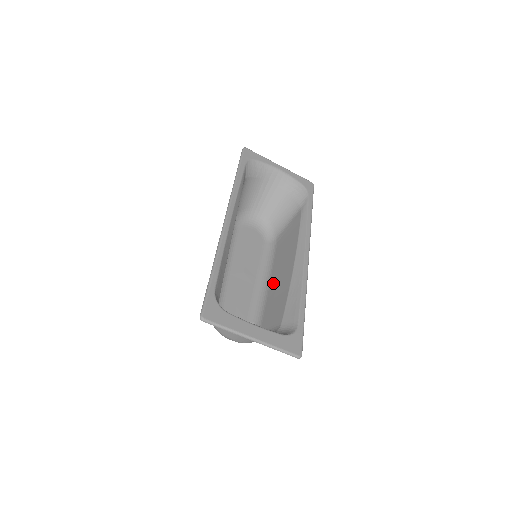
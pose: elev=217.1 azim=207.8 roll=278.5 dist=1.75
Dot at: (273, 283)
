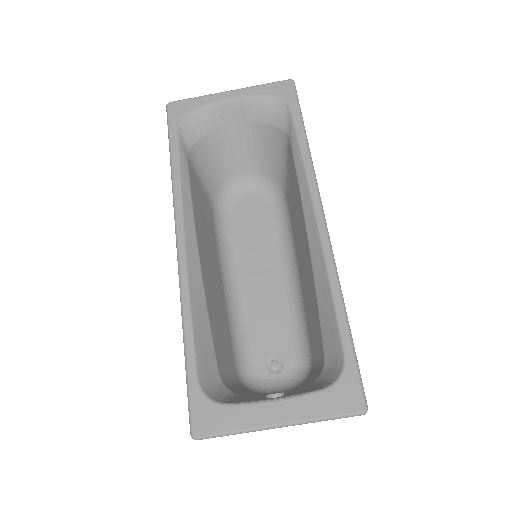
Dot at: (301, 275)
